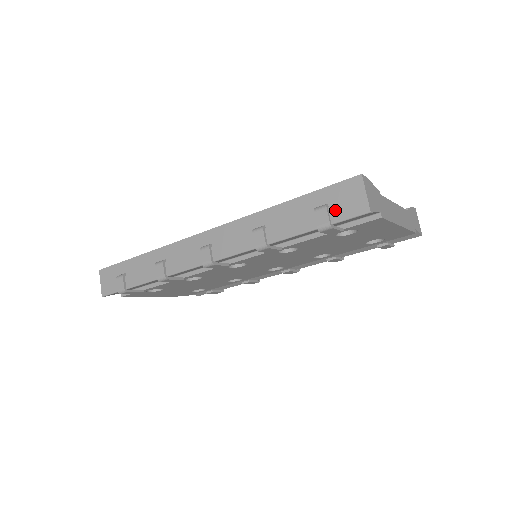
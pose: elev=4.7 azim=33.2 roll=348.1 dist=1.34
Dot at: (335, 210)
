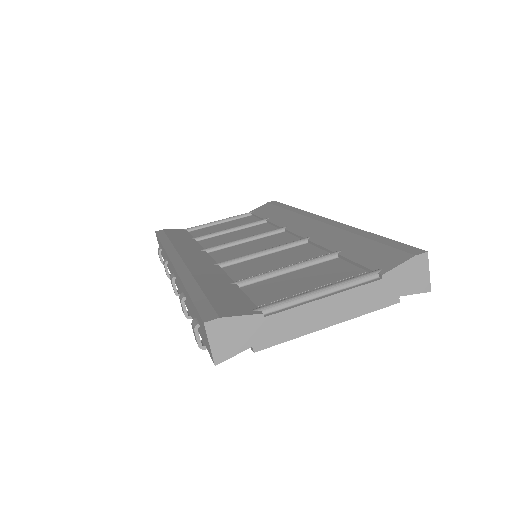
Dot at: (202, 335)
